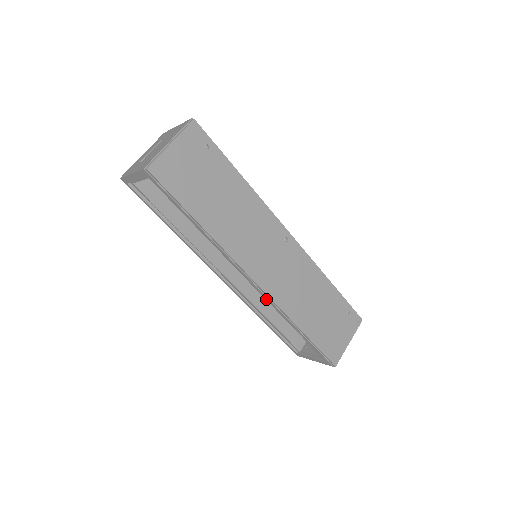
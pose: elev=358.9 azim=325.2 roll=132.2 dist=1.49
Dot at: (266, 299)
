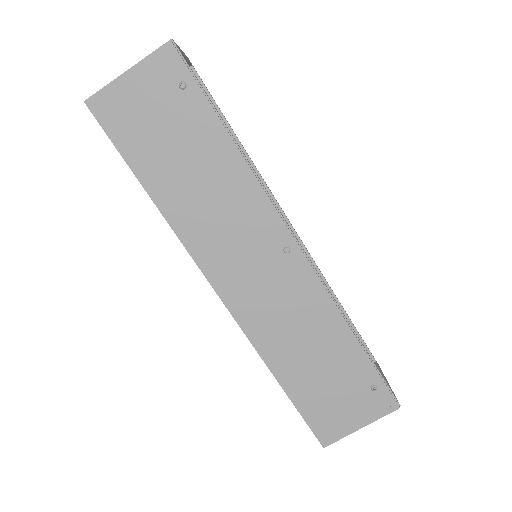
Dot at: occluded
